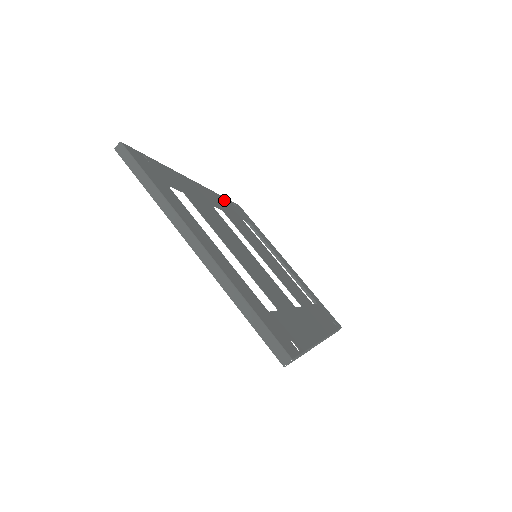
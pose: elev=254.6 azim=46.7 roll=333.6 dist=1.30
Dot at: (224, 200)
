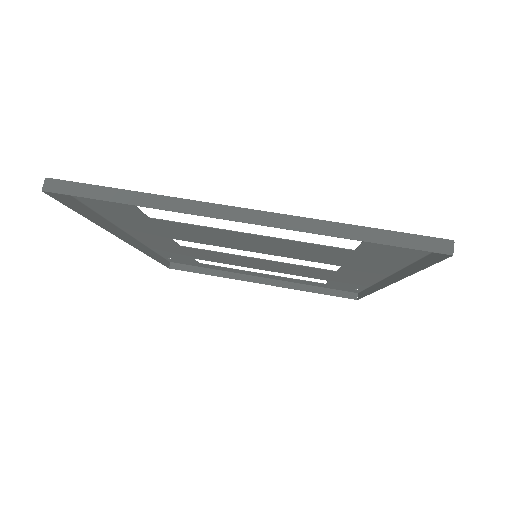
Dot at: (162, 251)
